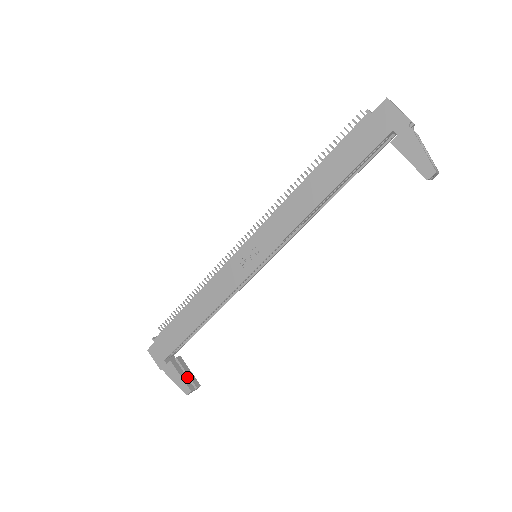
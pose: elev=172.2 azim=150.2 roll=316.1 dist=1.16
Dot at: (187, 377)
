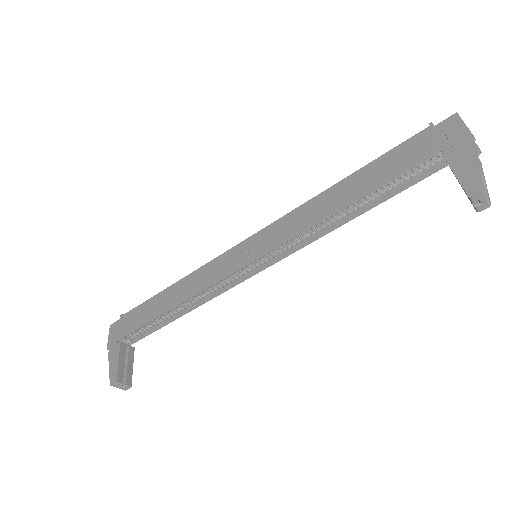
Dot at: (125, 370)
